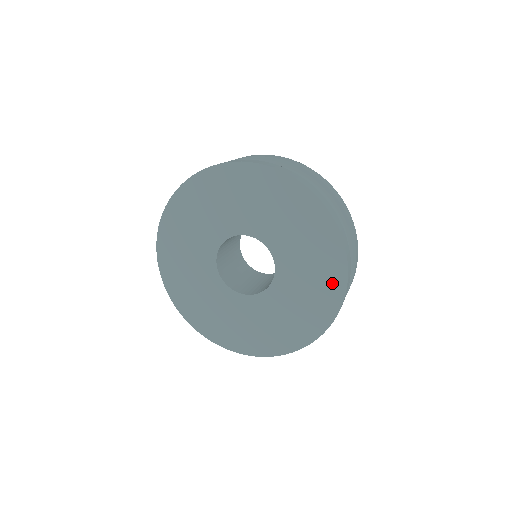
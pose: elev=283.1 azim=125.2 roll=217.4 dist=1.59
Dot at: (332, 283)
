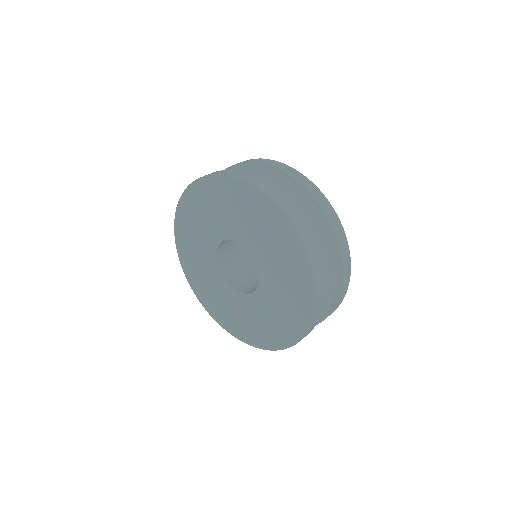
Dot at: (259, 338)
